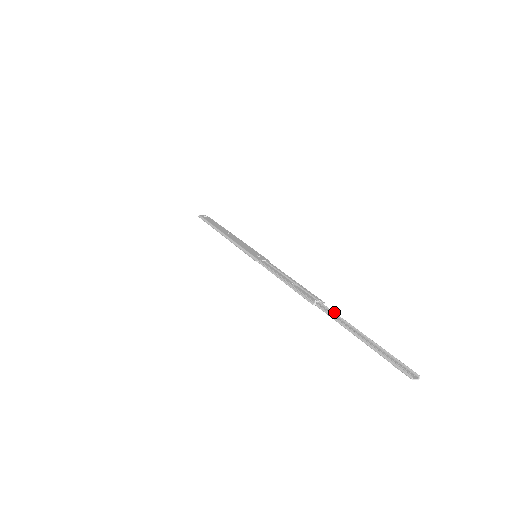
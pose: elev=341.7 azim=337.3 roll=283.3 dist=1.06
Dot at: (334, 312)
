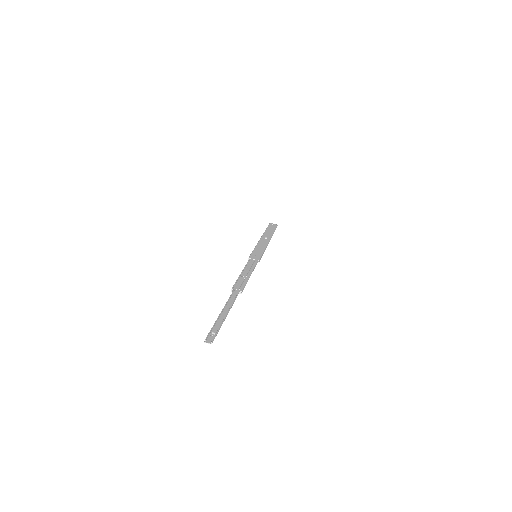
Dot at: (235, 298)
